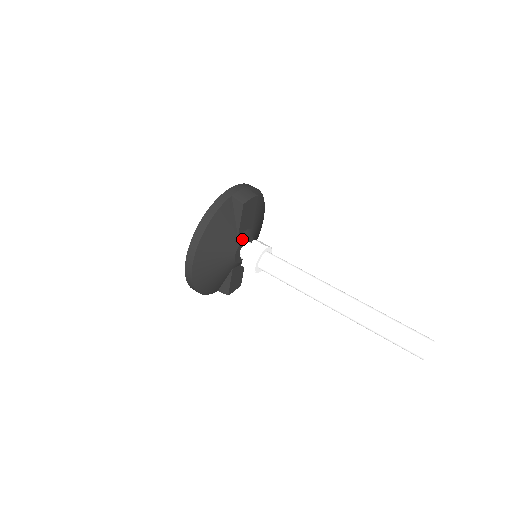
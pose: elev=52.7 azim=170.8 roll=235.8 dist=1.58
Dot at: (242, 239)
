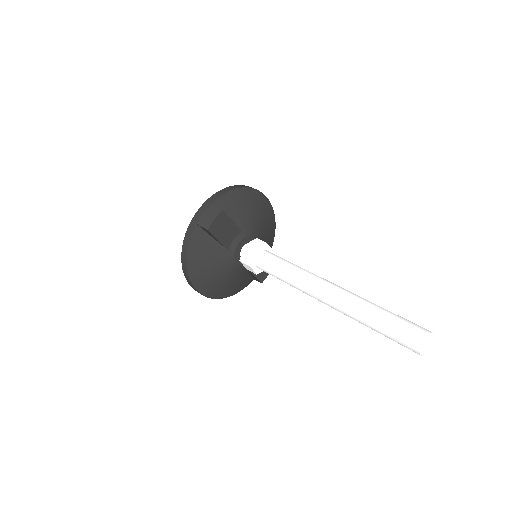
Dot at: (234, 248)
